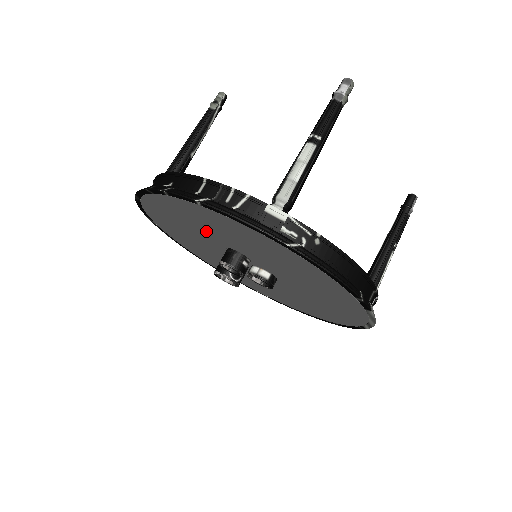
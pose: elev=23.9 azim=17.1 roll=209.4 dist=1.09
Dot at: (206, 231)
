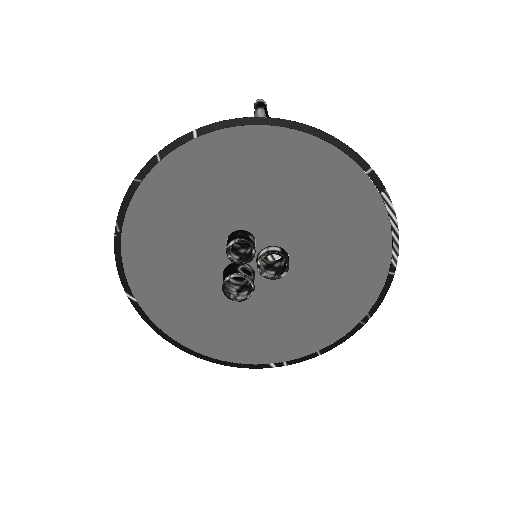
Dot at: (202, 217)
